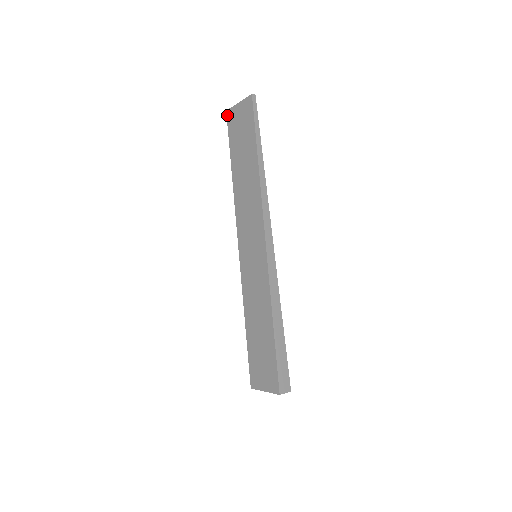
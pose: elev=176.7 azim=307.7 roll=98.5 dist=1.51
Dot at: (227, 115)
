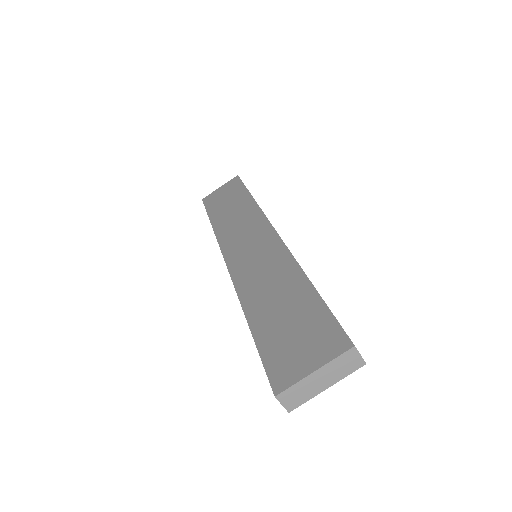
Dot at: (203, 200)
